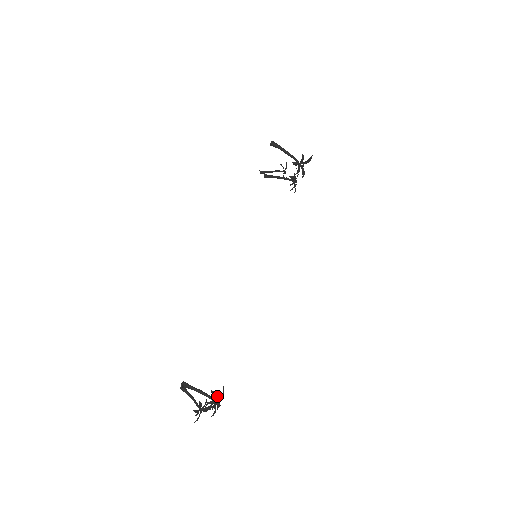
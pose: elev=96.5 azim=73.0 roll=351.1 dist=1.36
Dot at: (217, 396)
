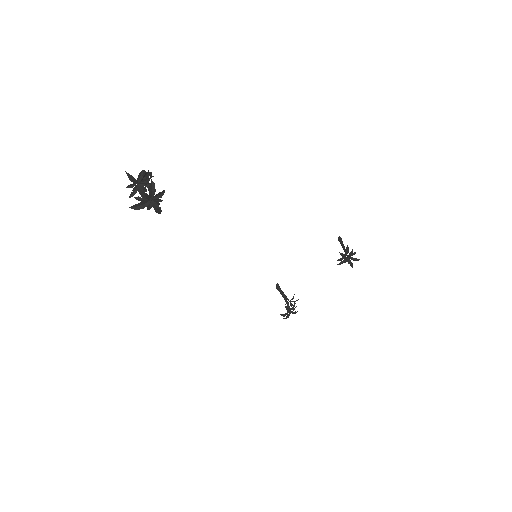
Dot at: (157, 200)
